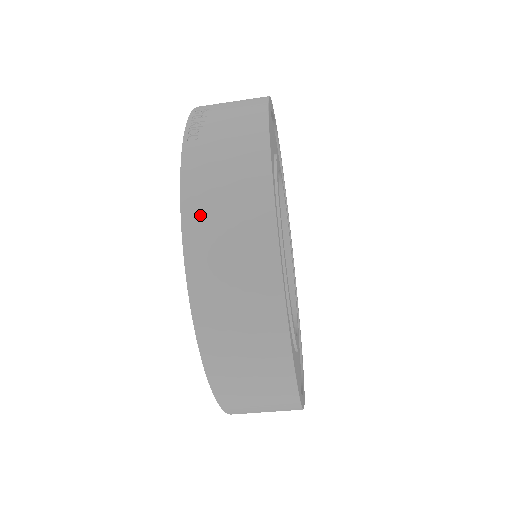
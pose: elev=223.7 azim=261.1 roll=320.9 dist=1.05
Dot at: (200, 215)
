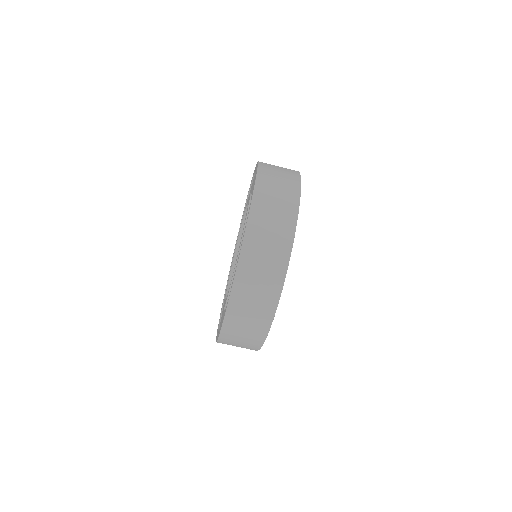
Dot at: occluded
